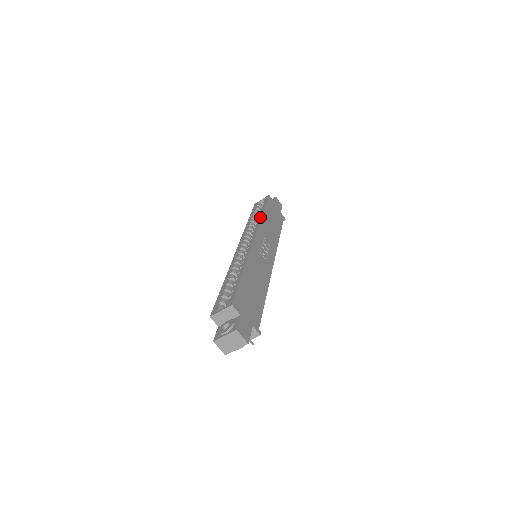
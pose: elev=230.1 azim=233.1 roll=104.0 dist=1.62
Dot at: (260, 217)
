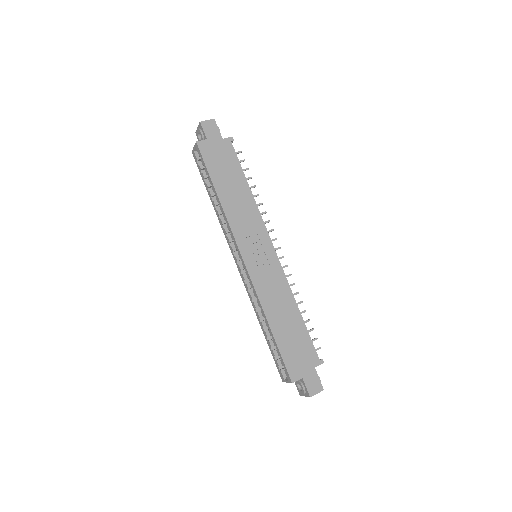
Dot at: (221, 209)
